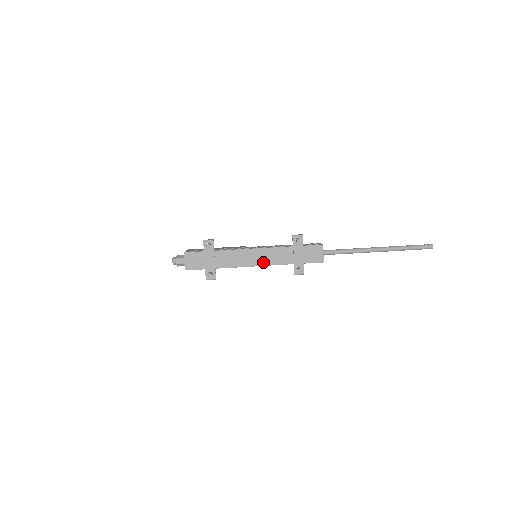
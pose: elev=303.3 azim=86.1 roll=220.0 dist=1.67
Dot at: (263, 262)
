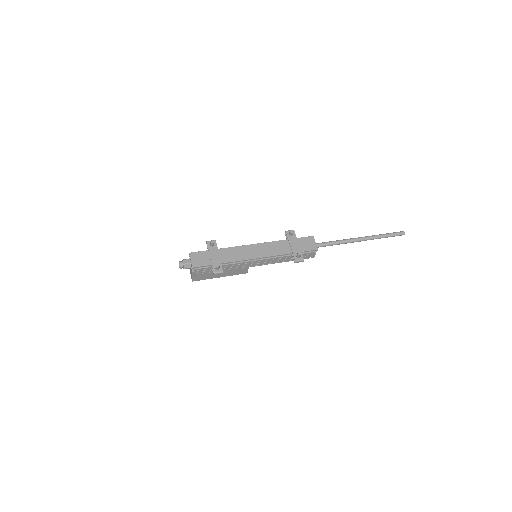
Dot at: (264, 254)
